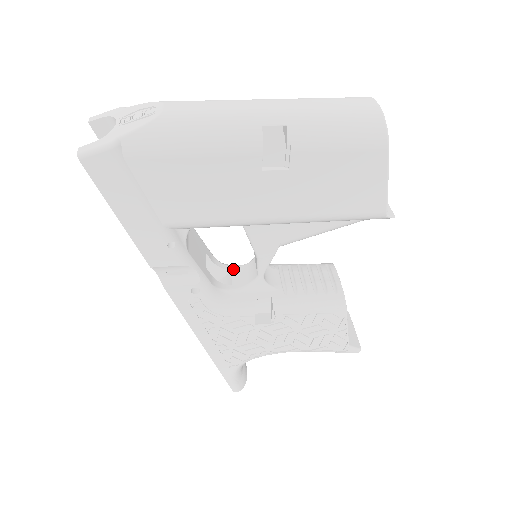
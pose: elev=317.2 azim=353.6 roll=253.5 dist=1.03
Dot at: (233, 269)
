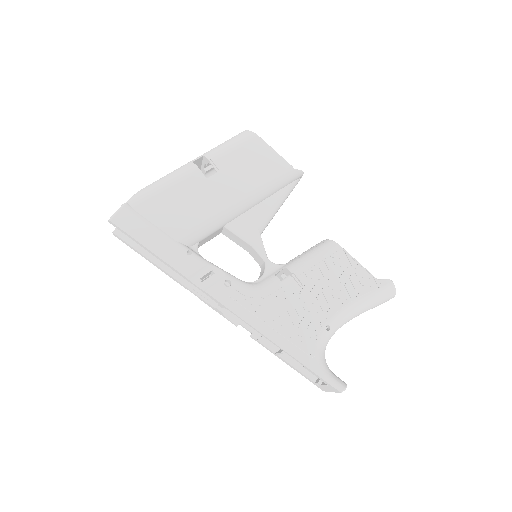
Dot at: occluded
